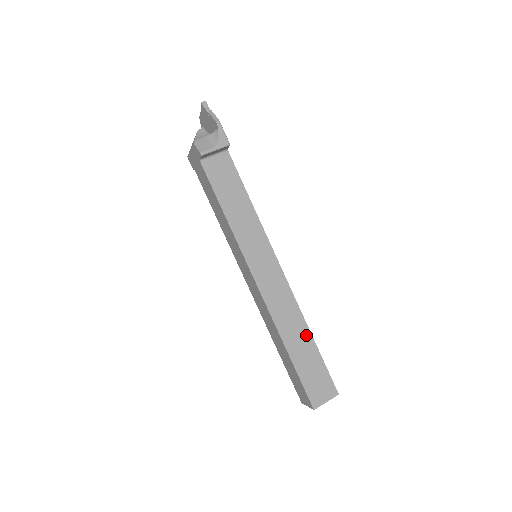
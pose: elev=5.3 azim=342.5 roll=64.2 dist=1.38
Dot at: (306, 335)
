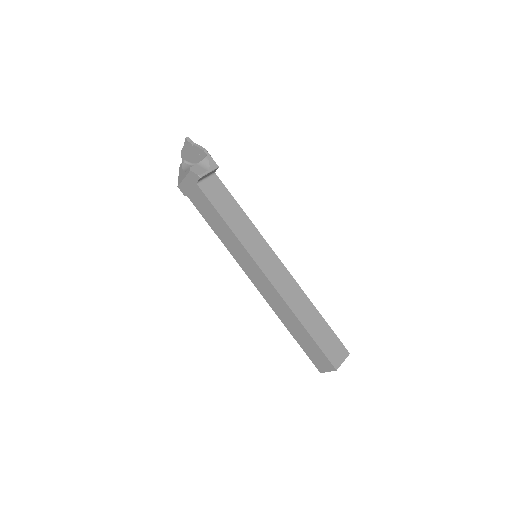
Dot at: (313, 310)
